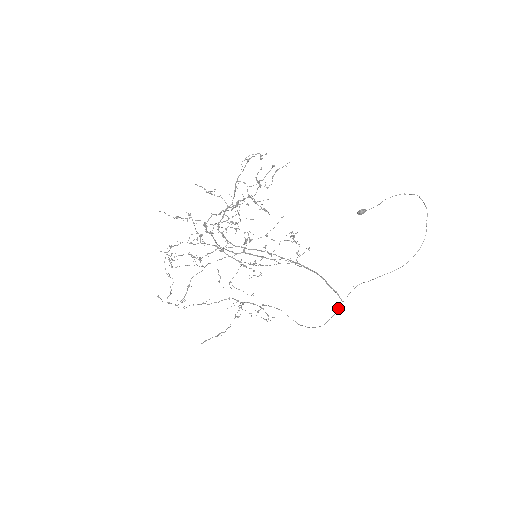
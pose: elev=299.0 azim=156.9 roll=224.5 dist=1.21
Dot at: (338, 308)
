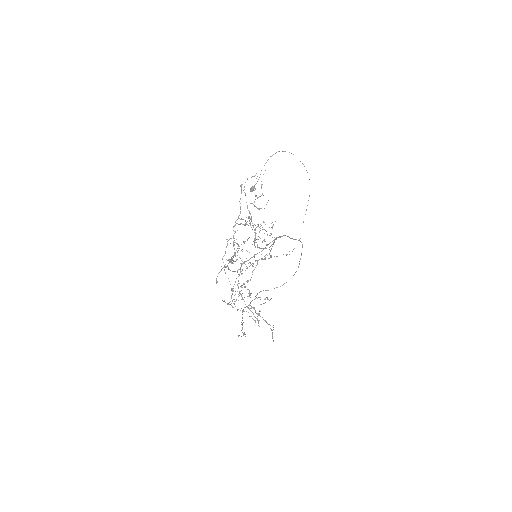
Dot at: occluded
